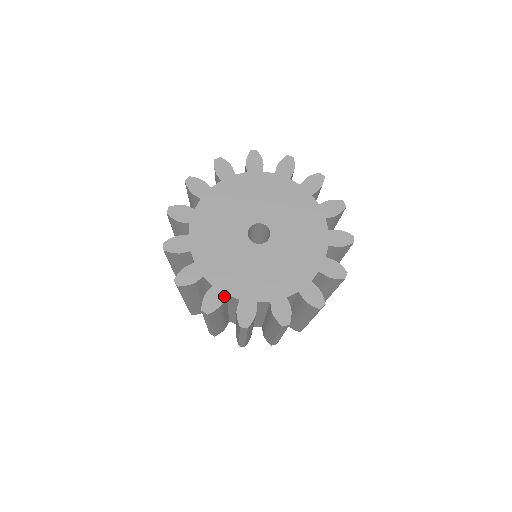
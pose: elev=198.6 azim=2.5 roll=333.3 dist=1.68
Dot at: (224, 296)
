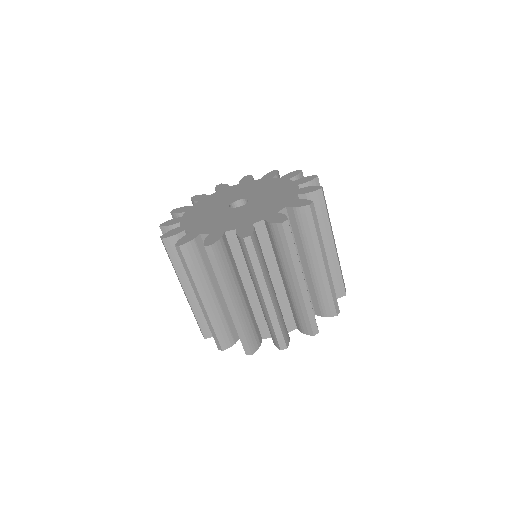
Dot at: (178, 222)
